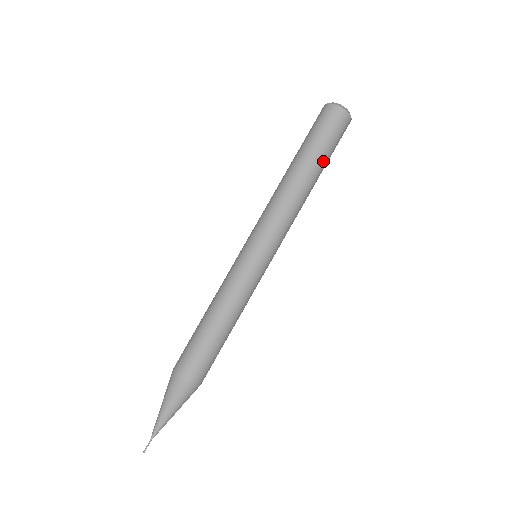
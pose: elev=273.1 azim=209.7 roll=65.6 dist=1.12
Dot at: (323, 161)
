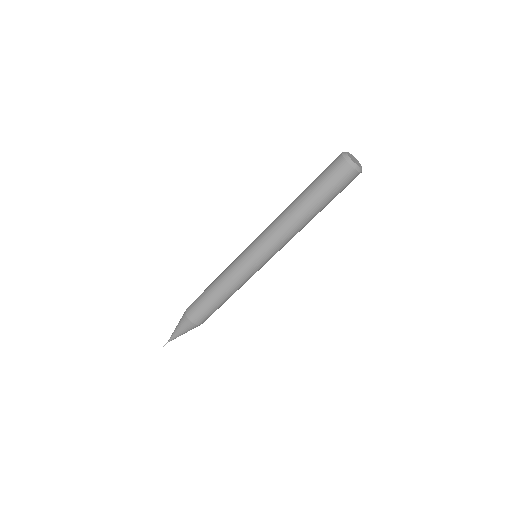
Dot at: occluded
